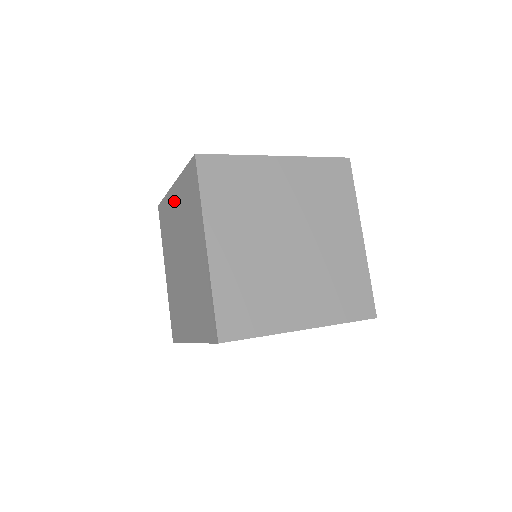
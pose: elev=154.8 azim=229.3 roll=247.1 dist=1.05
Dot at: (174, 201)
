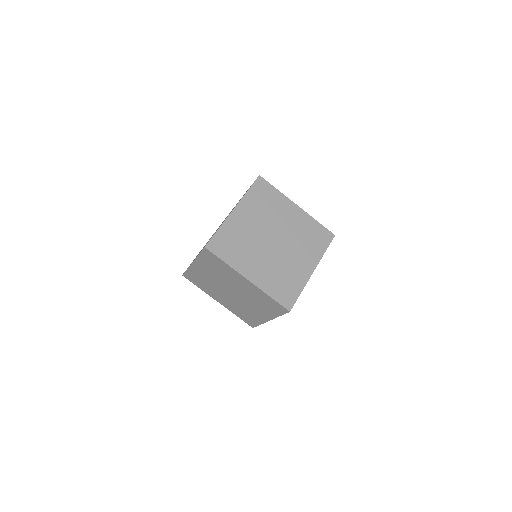
Dot at: occluded
